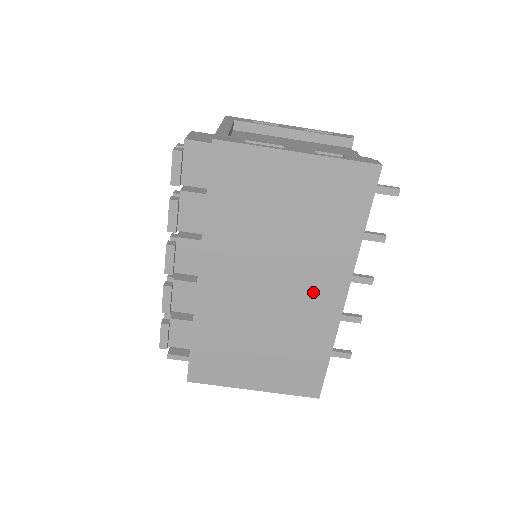
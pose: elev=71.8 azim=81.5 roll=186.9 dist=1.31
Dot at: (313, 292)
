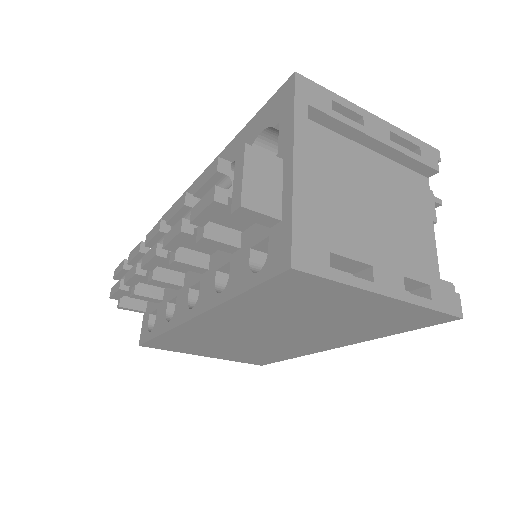
Dot at: (308, 342)
